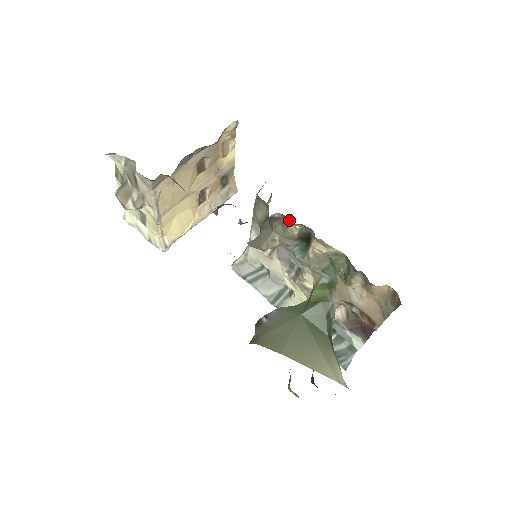
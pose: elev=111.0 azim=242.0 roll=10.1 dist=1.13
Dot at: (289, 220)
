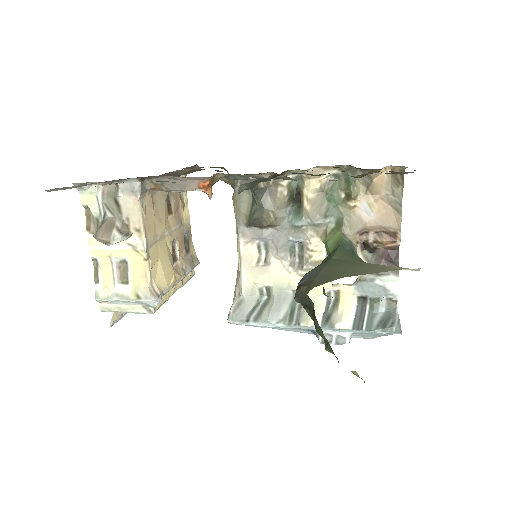
Dot at: (275, 182)
